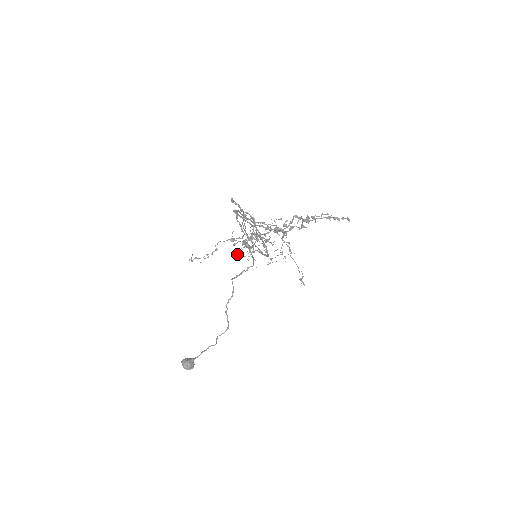
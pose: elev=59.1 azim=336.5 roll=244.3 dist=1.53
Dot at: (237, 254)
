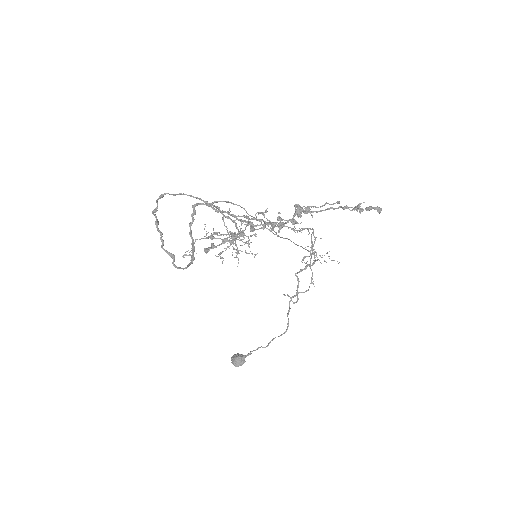
Dot at: (219, 254)
